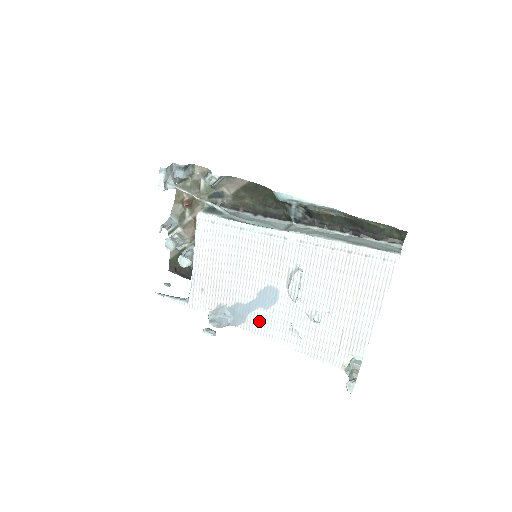
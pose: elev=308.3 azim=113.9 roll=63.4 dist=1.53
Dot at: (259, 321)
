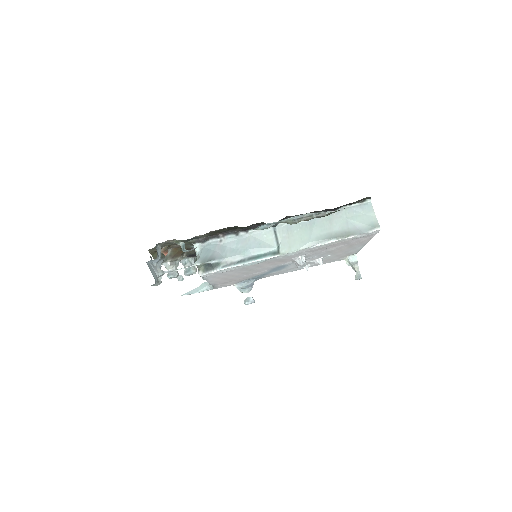
Dot at: (276, 273)
